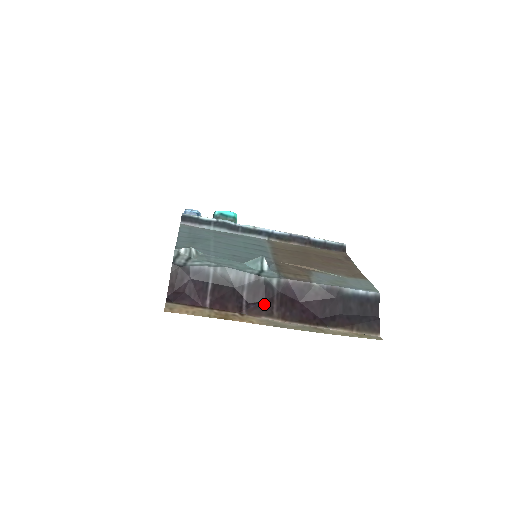
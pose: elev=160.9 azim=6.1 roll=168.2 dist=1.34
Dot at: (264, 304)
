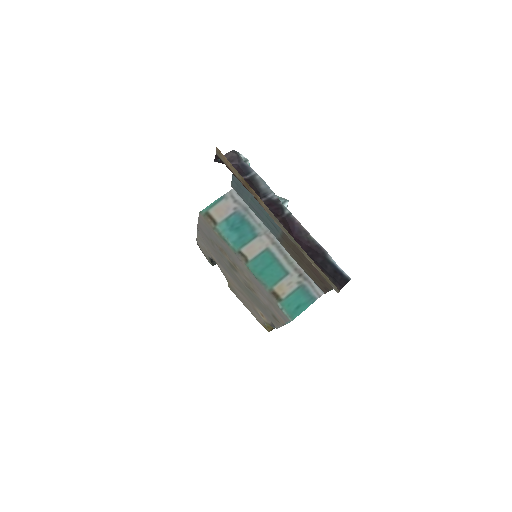
Dot at: (272, 212)
